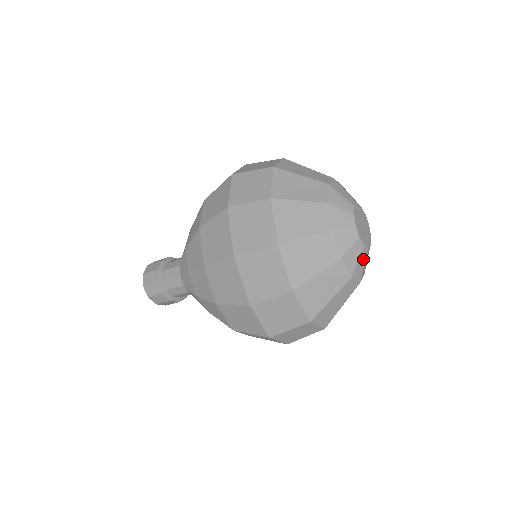
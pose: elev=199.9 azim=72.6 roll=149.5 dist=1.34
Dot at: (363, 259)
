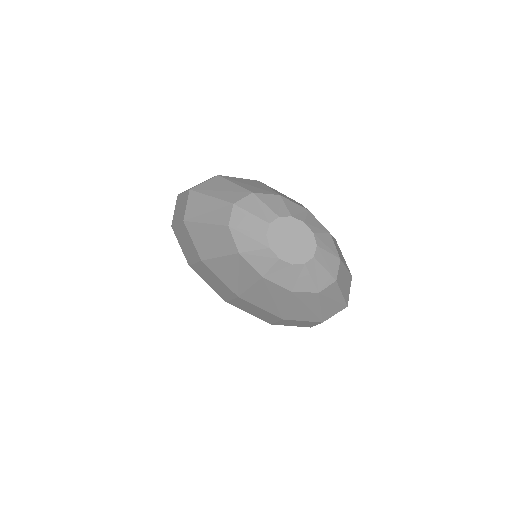
Dot at: (318, 268)
